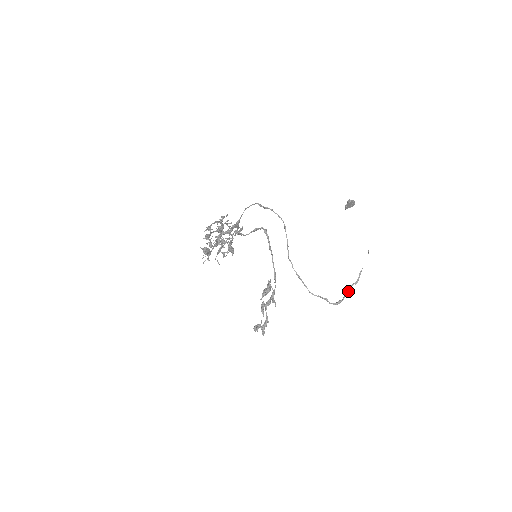
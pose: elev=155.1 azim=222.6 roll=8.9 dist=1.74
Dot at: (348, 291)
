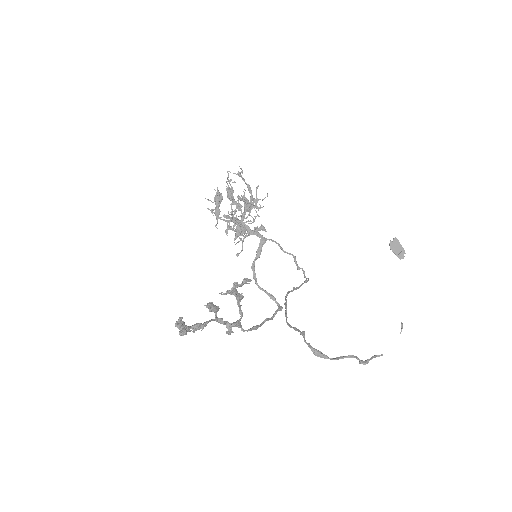
Dot at: (343, 357)
